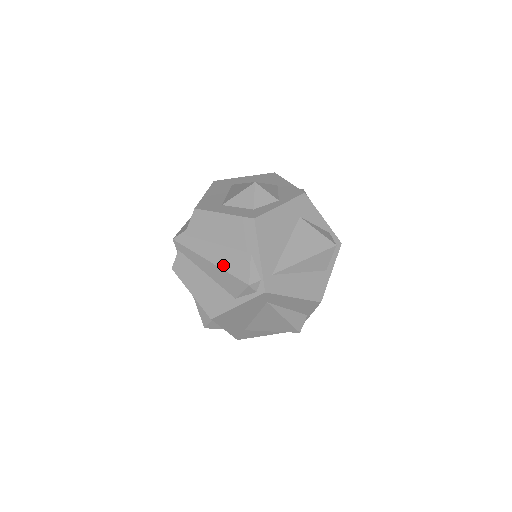
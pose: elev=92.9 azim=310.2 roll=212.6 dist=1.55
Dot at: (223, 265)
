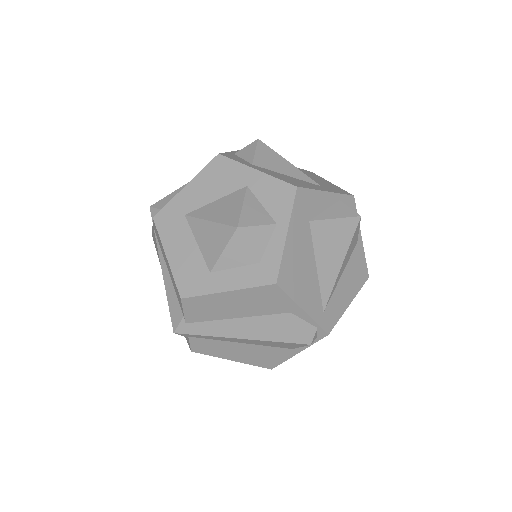
Dot at: (263, 337)
